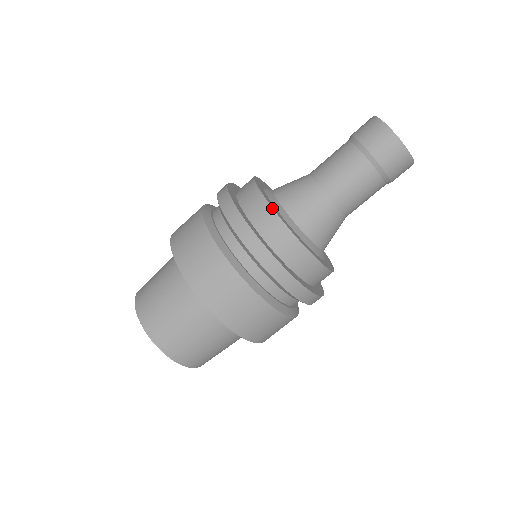
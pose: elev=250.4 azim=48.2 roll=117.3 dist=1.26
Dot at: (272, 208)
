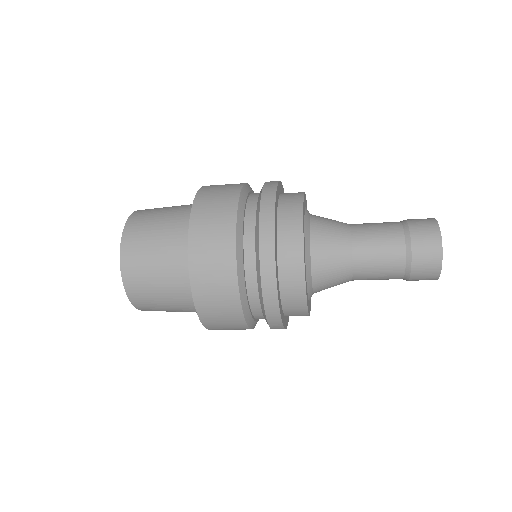
Dot at: (305, 279)
